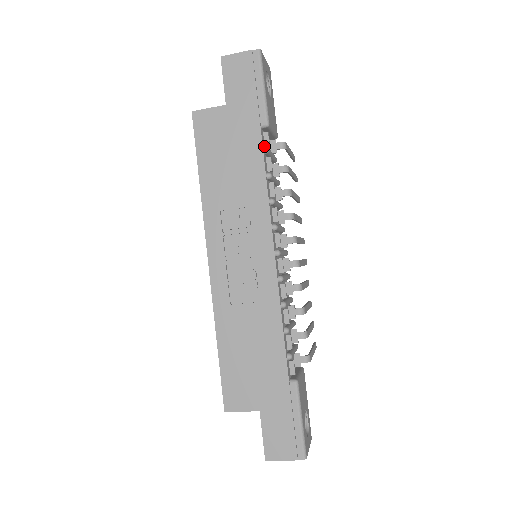
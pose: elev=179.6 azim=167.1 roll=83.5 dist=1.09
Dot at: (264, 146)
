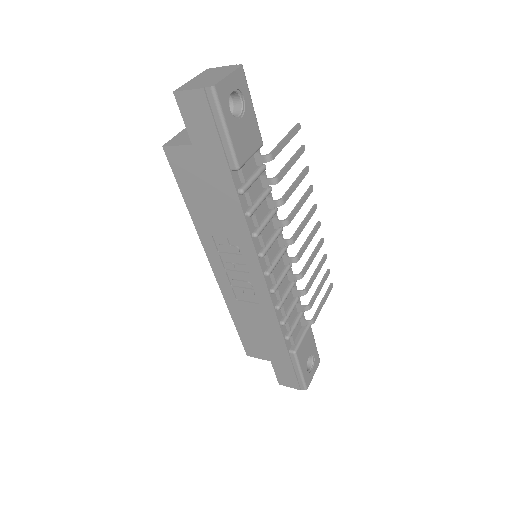
Dot at: (240, 183)
